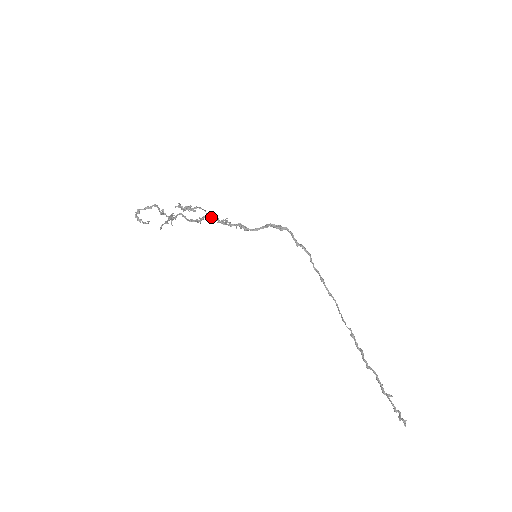
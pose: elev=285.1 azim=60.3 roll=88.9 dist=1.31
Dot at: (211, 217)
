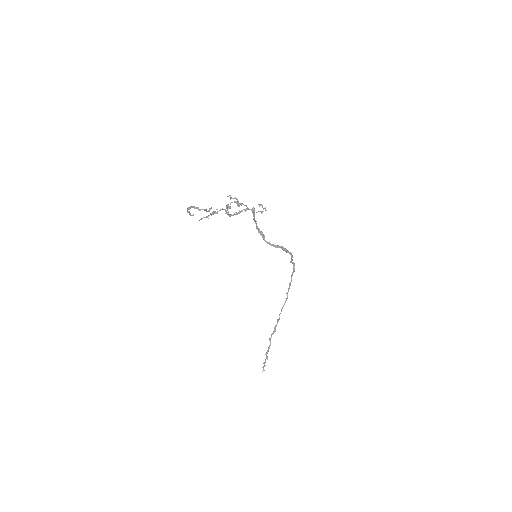
Dot at: occluded
